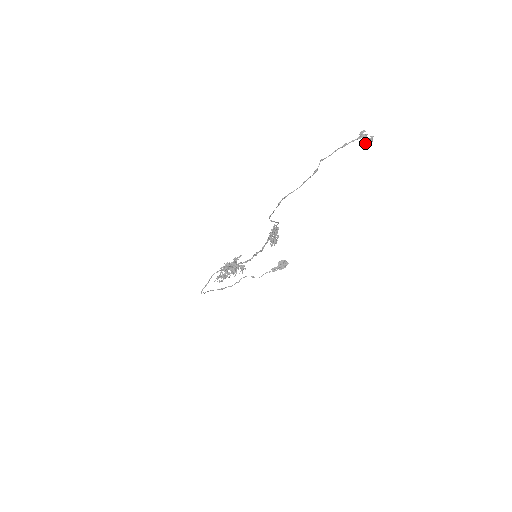
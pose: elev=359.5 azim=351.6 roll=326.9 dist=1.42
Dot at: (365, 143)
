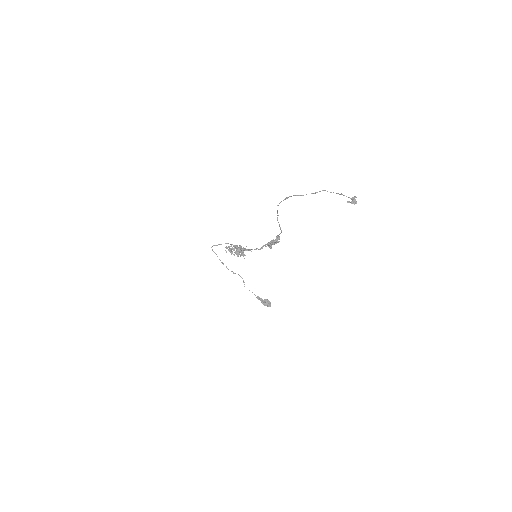
Dot at: occluded
